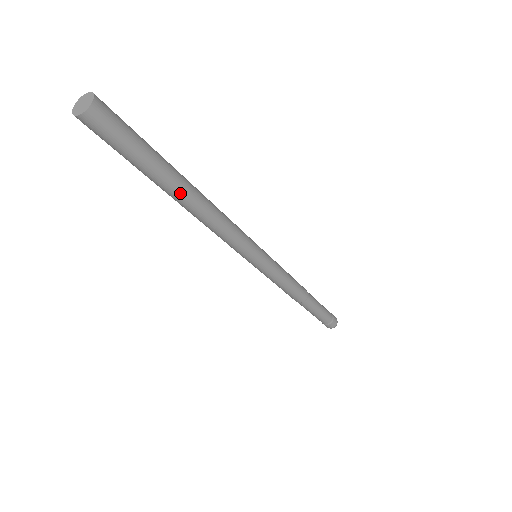
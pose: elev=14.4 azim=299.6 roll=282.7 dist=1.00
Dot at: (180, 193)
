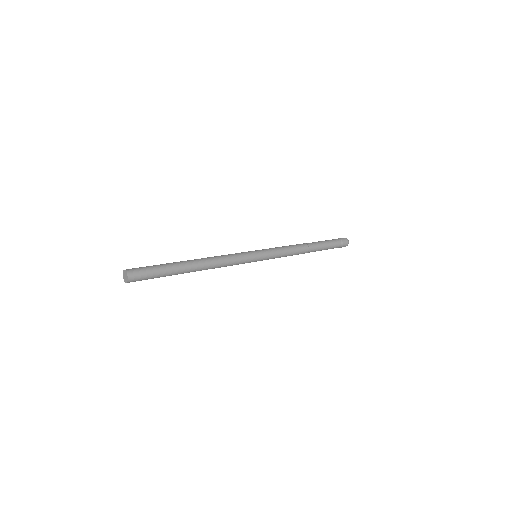
Dot at: (189, 265)
